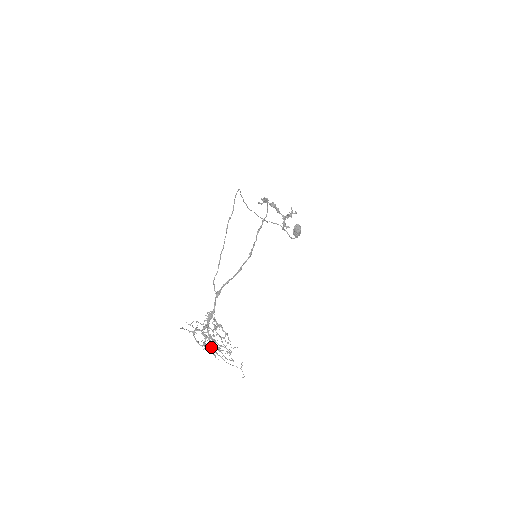
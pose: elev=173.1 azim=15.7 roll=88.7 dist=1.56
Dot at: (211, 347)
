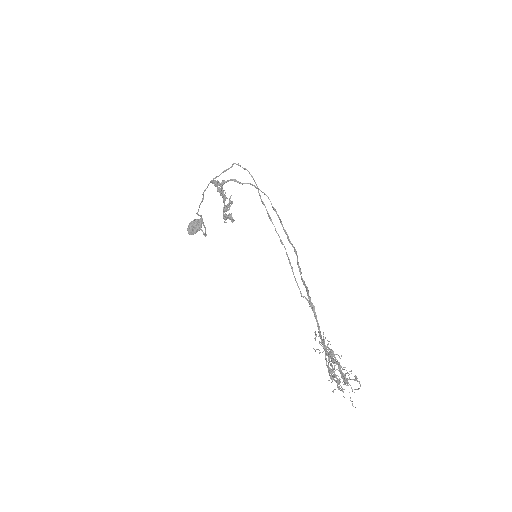
Dot at: (347, 379)
